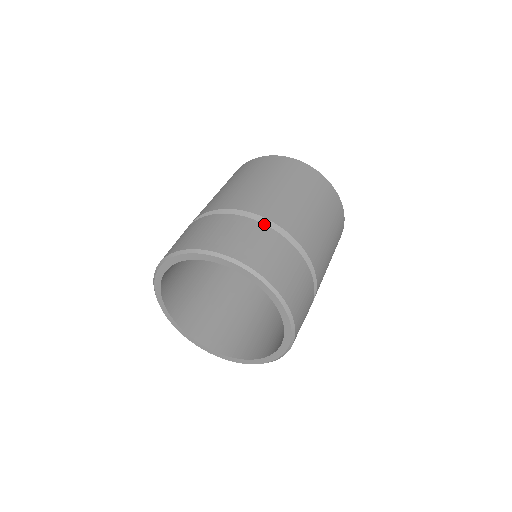
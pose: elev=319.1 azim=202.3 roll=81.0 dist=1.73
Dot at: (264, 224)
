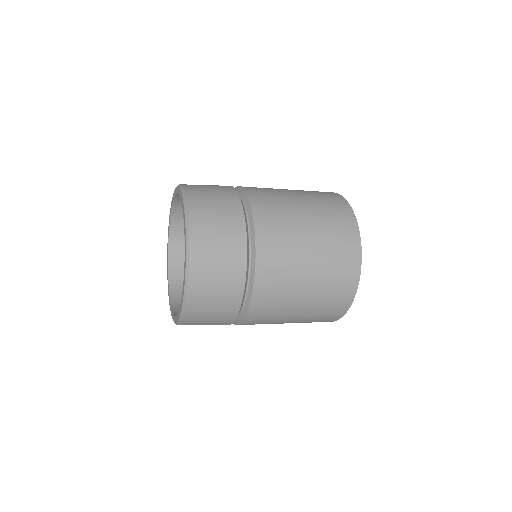
Dot at: occluded
